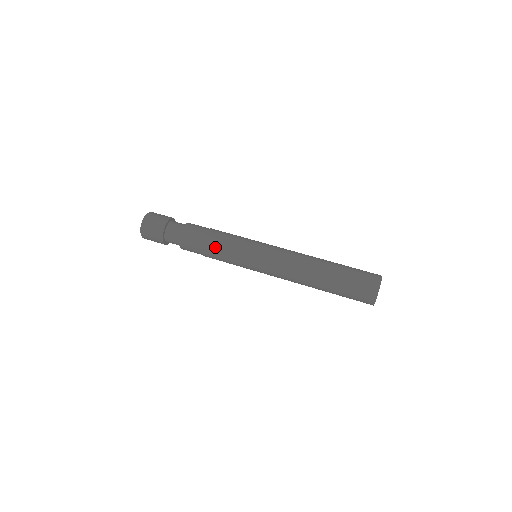
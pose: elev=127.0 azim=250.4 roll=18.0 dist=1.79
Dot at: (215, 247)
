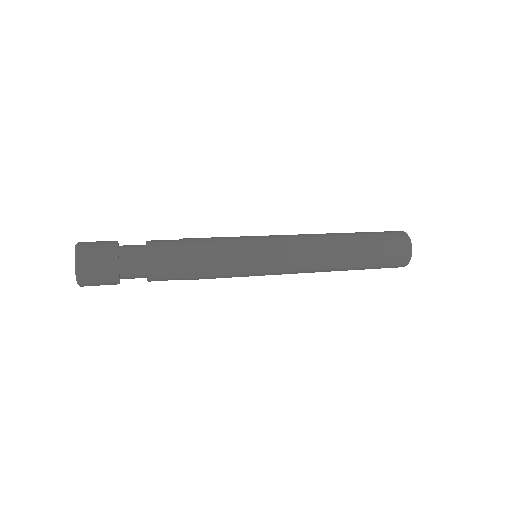
Dot at: (206, 250)
